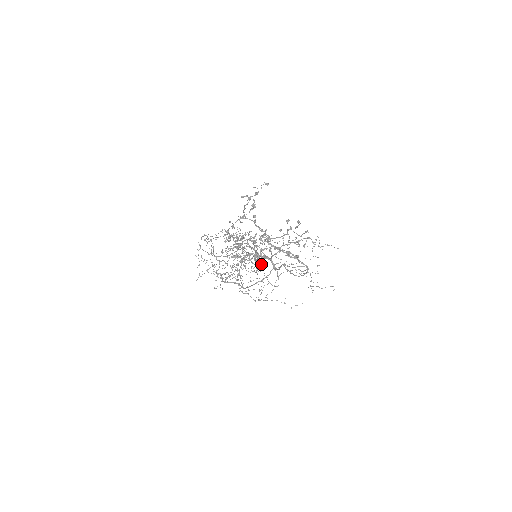
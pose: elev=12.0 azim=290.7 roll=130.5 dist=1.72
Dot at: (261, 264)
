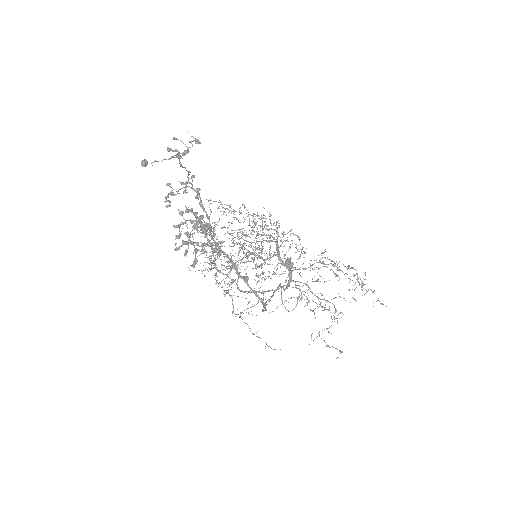
Dot at: occluded
